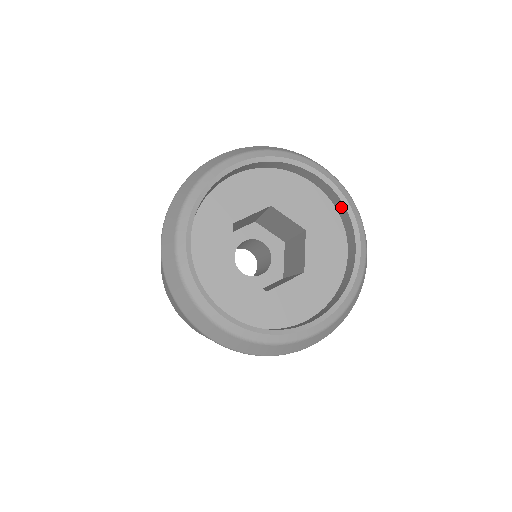
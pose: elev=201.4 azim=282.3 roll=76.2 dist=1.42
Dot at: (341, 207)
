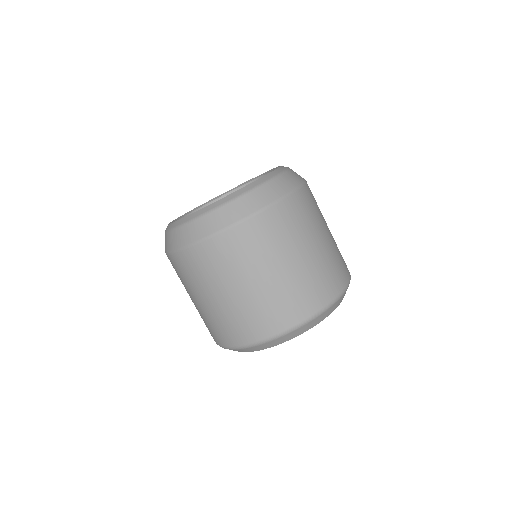
Dot at: occluded
